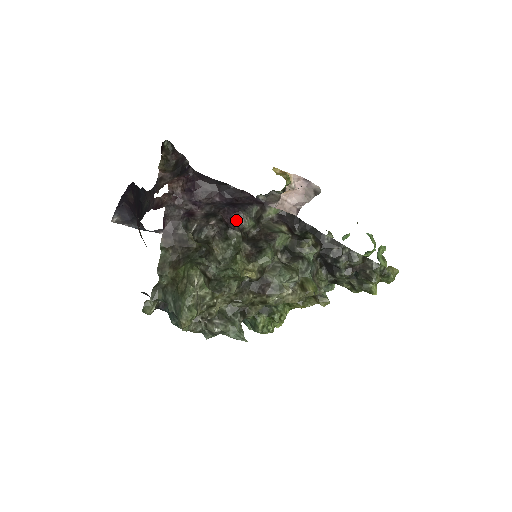
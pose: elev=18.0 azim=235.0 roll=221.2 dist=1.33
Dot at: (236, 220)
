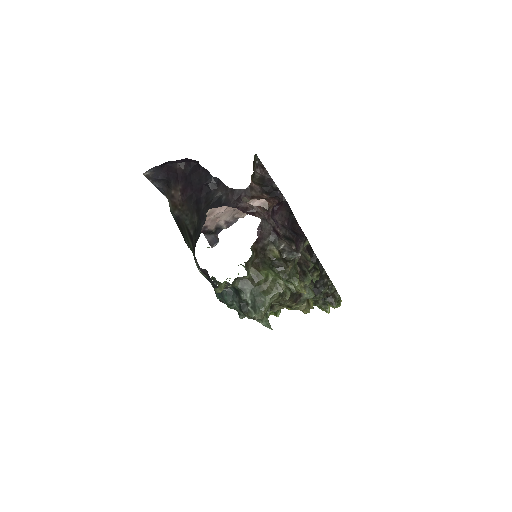
Dot at: (299, 247)
